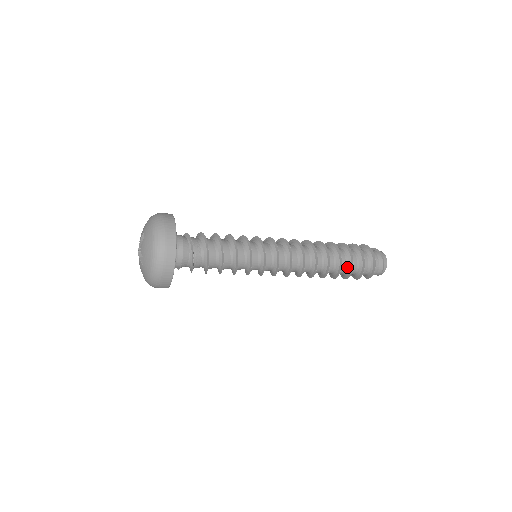
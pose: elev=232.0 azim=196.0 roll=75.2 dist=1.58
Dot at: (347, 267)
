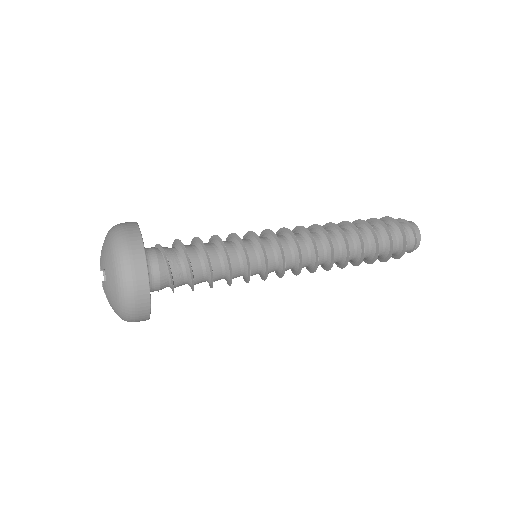
Dot at: (368, 257)
